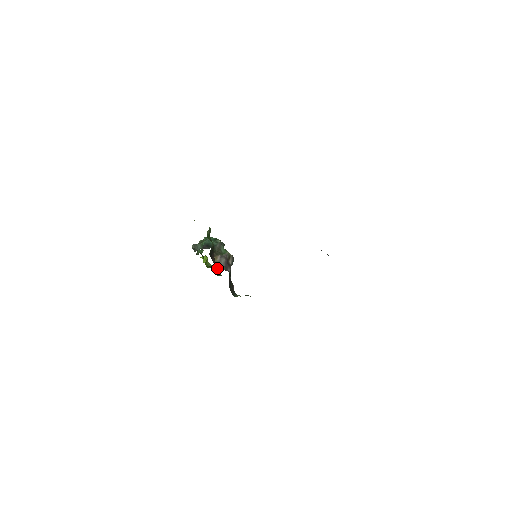
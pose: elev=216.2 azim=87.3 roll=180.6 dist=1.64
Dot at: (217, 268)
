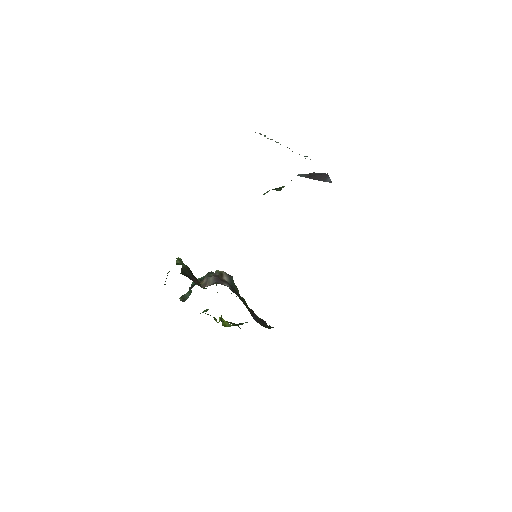
Dot at: (204, 287)
